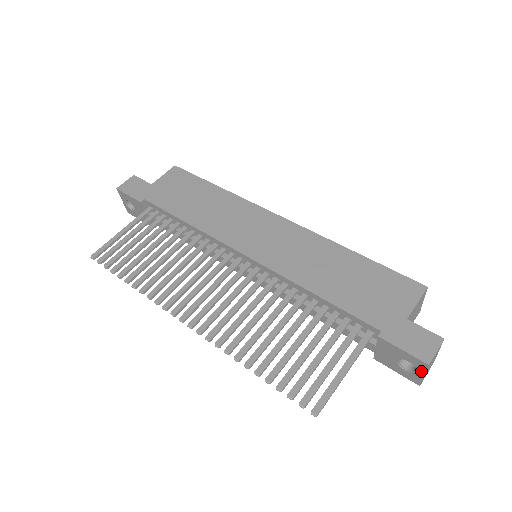
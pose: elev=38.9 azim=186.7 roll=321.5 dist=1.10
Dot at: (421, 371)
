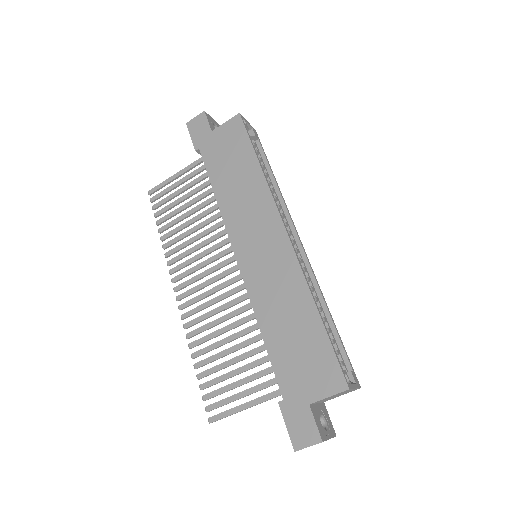
Dot at: occluded
